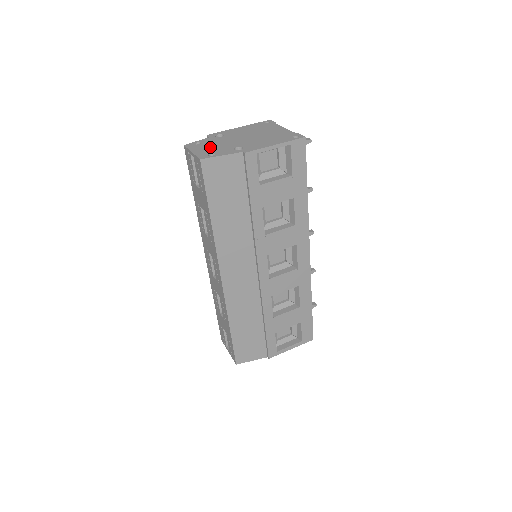
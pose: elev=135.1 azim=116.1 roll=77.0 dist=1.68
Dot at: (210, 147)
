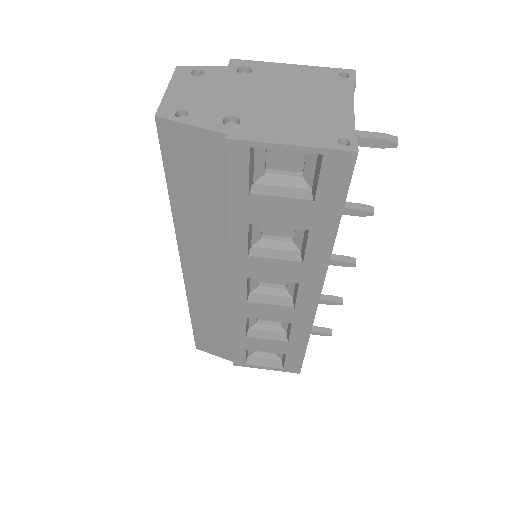
Dot at: (200, 93)
